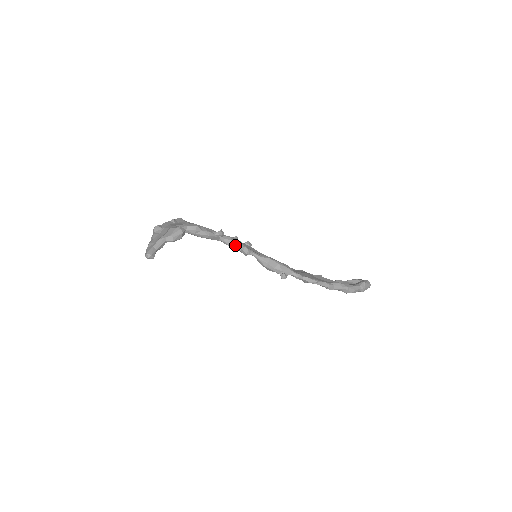
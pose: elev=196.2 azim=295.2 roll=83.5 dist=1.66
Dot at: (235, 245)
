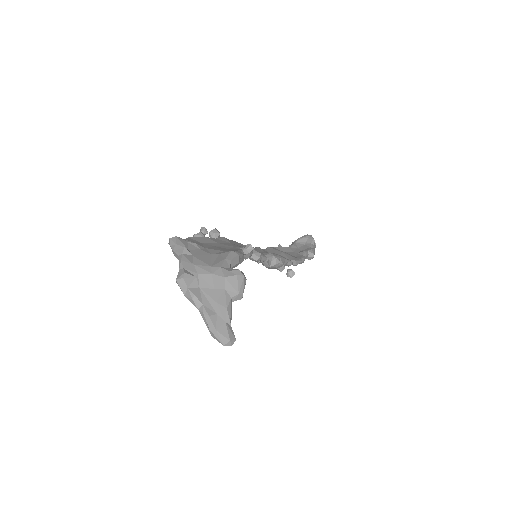
Dot at: (251, 255)
